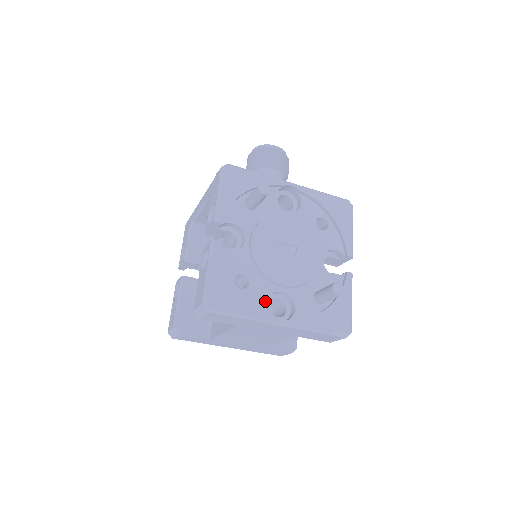
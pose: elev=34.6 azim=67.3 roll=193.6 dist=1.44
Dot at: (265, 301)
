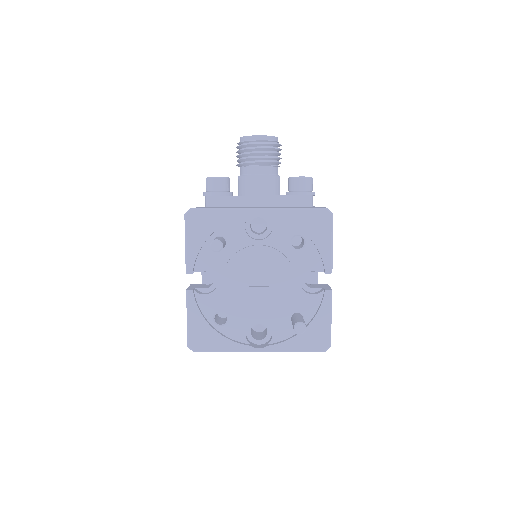
Dot at: (243, 332)
